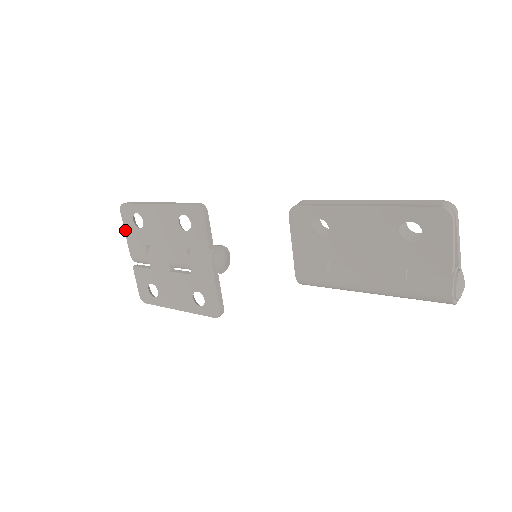
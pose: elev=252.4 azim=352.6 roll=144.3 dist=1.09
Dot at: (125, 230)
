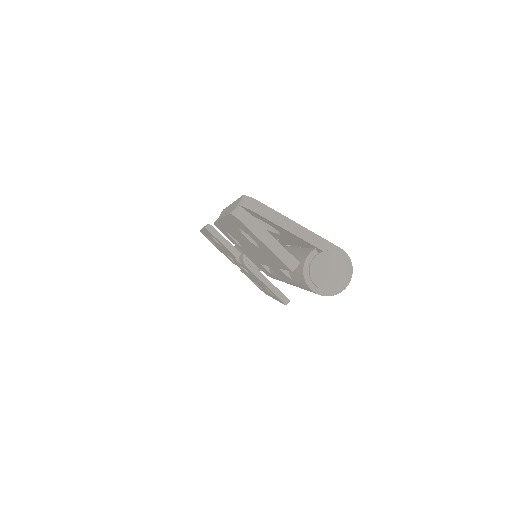
Dot at: (216, 247)
